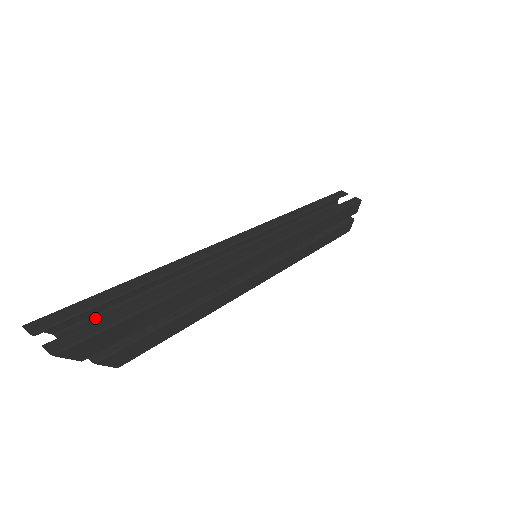
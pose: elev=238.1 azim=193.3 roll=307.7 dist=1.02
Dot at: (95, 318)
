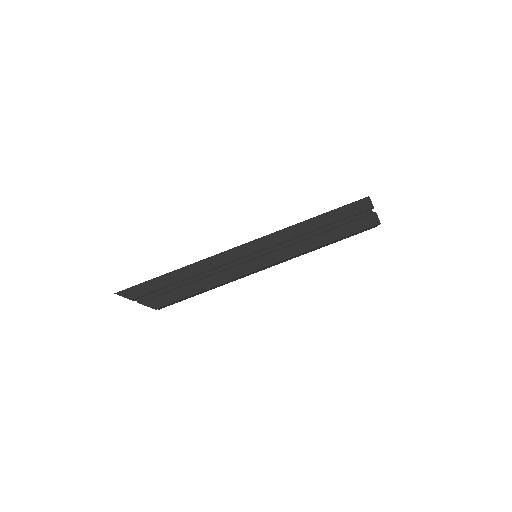
Dot at: occluded
